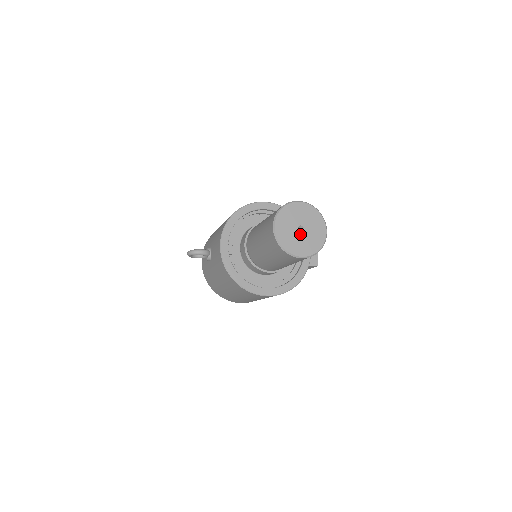
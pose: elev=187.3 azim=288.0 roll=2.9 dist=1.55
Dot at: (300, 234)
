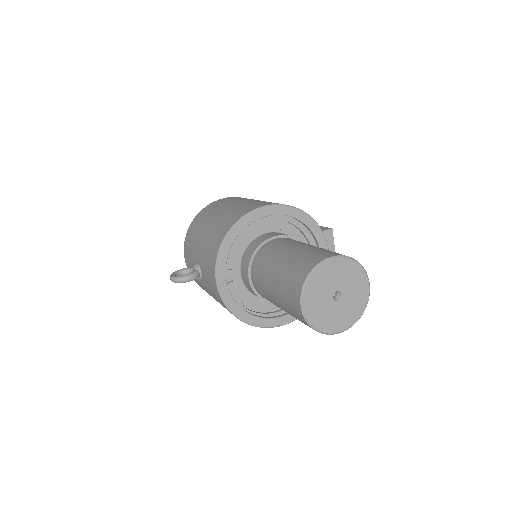
Dot at: (337, 303)
